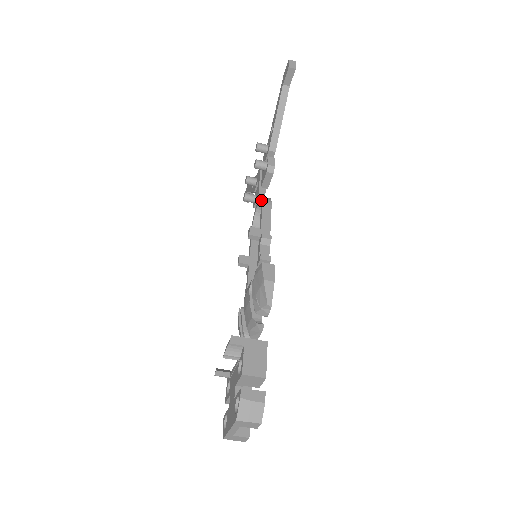
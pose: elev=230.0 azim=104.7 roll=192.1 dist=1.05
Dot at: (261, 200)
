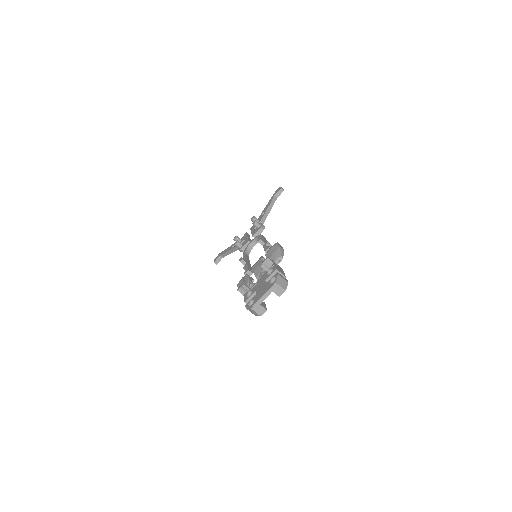
Dot at: (259, 236)
